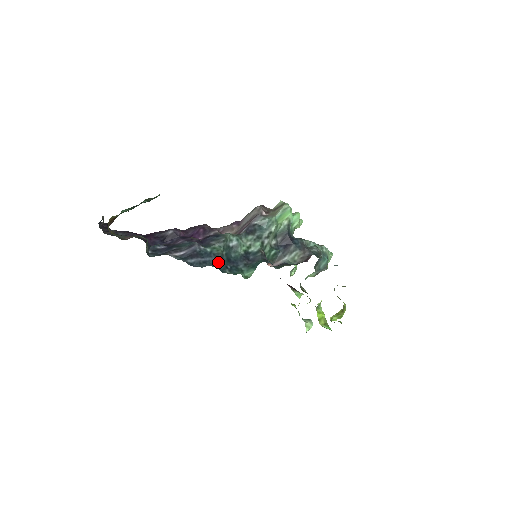
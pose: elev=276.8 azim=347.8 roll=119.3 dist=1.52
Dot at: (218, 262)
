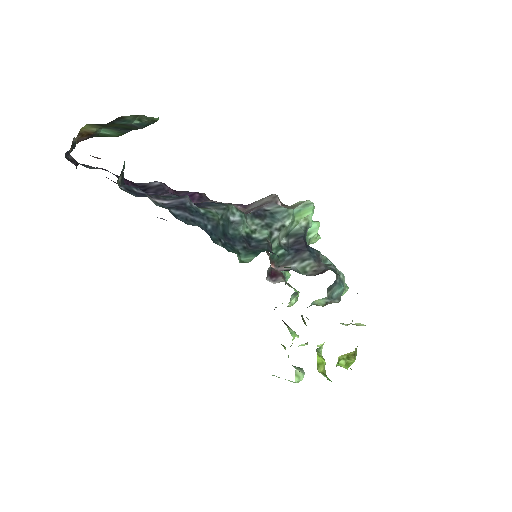
Dot at: (211, 228)
